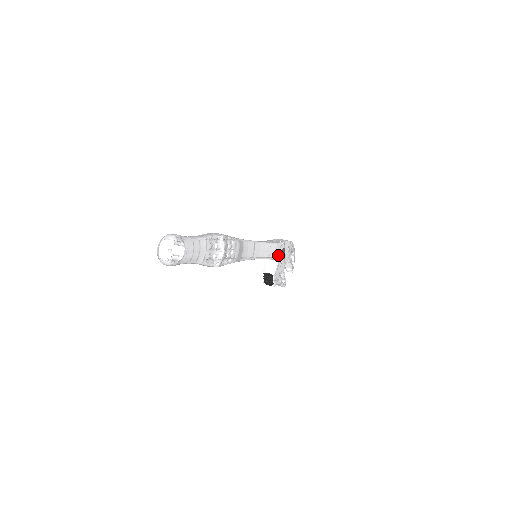
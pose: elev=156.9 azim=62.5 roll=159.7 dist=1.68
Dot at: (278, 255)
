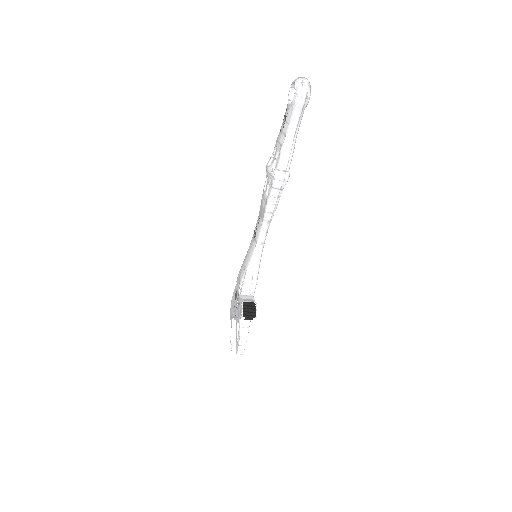
Dot at: occluded
